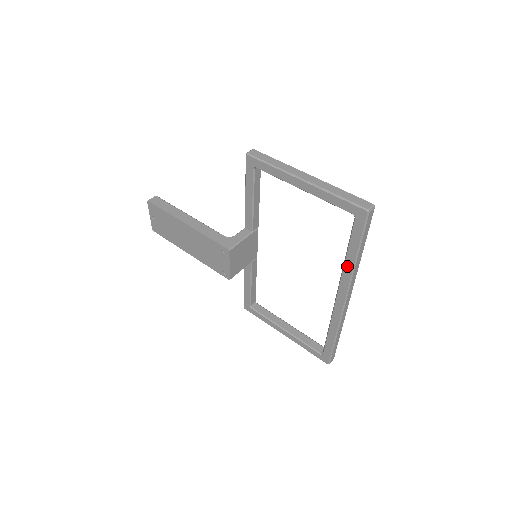
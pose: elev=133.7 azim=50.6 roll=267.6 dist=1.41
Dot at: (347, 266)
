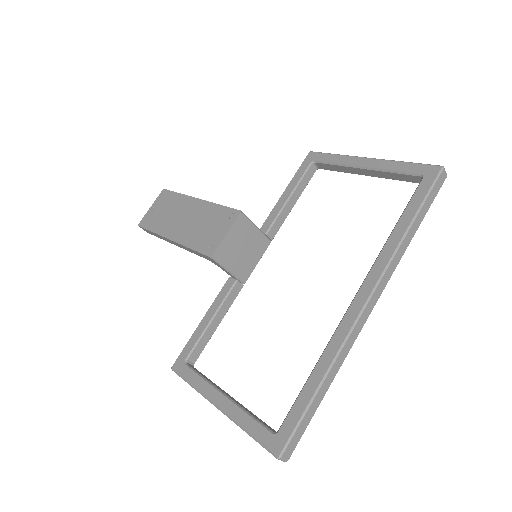
Dot at: (391, 242)
